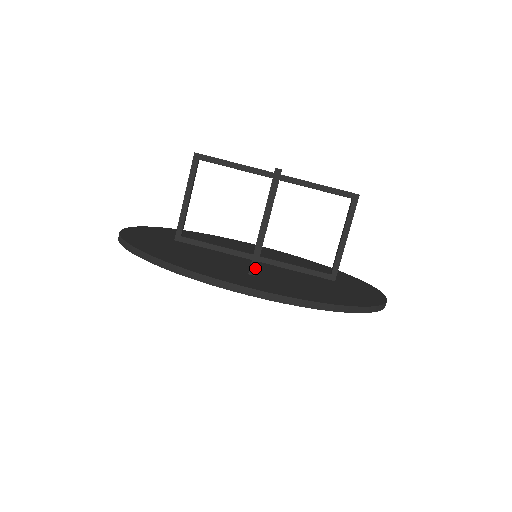
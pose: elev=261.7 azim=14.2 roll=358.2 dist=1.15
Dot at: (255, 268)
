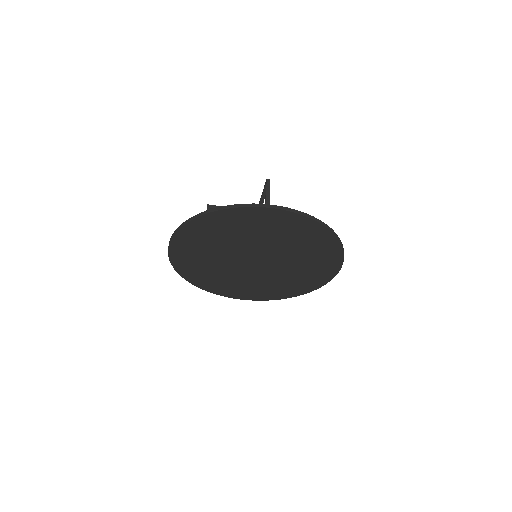
Dot at: occluded
